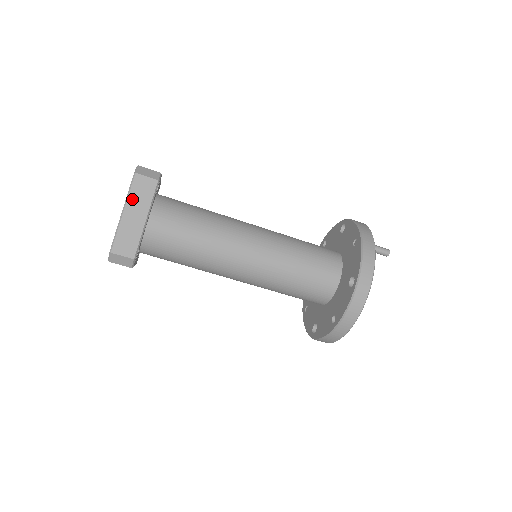
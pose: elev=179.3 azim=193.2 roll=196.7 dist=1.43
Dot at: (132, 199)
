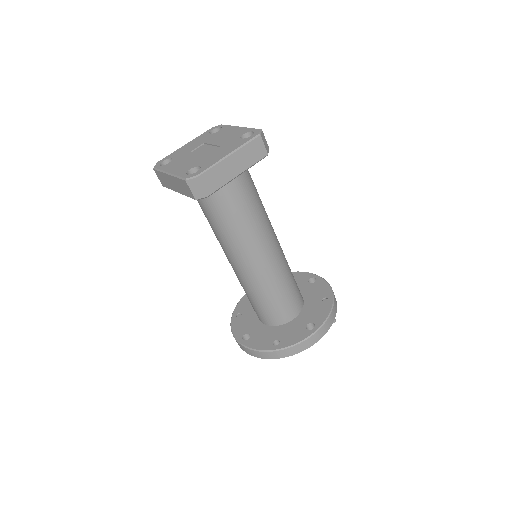
Dot at: (243, 151)
